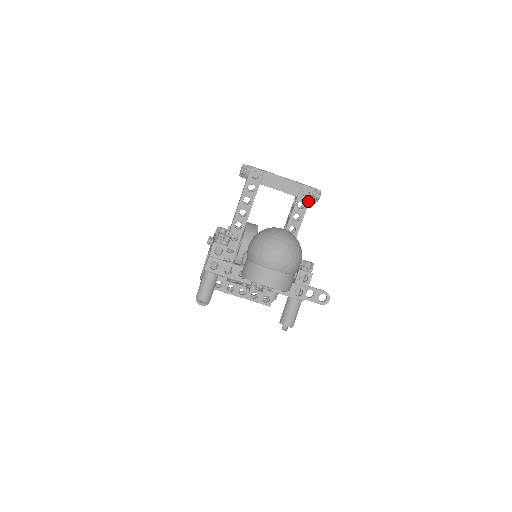
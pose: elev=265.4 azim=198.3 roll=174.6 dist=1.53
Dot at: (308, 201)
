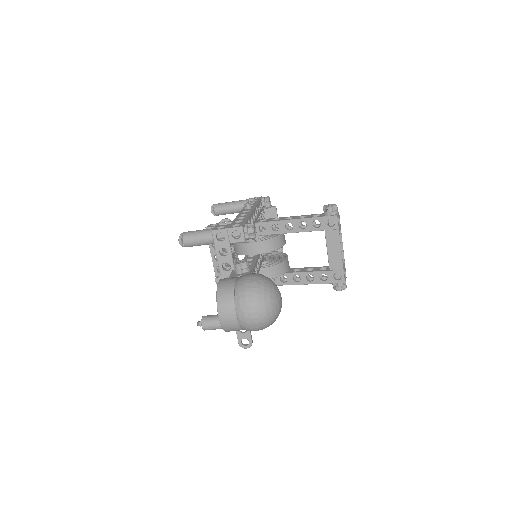
Dot at: (330, 282)
